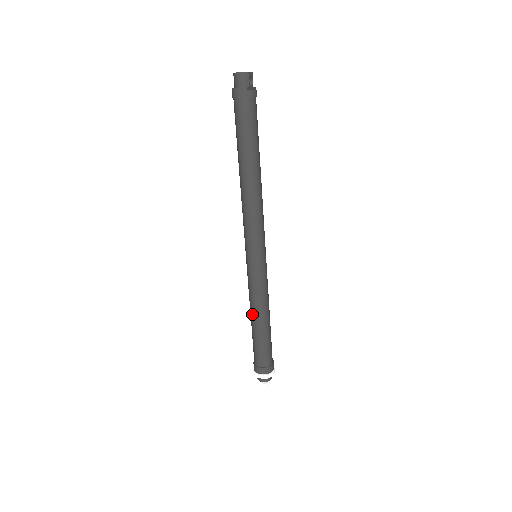
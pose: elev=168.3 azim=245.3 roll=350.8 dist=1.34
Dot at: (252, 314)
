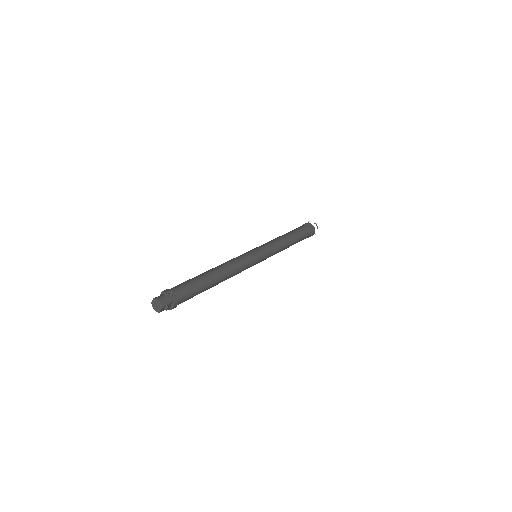
Dot at: occluded
